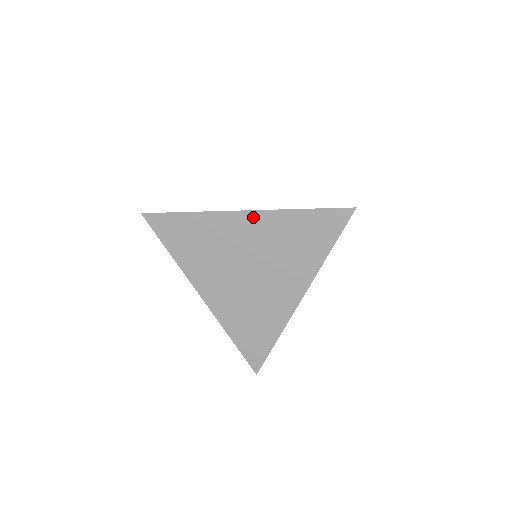
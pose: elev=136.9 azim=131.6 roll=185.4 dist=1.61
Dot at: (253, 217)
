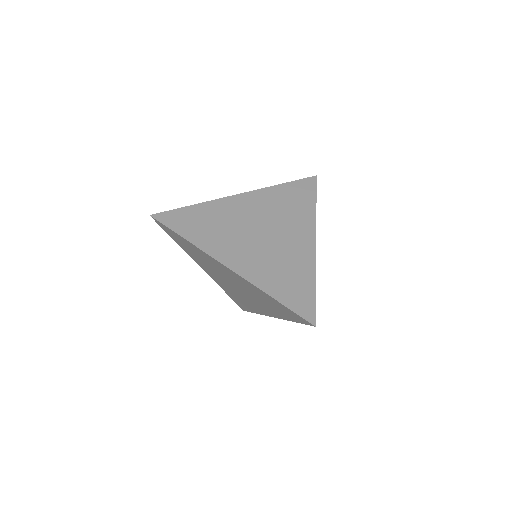
Dot at: (248, 196)
